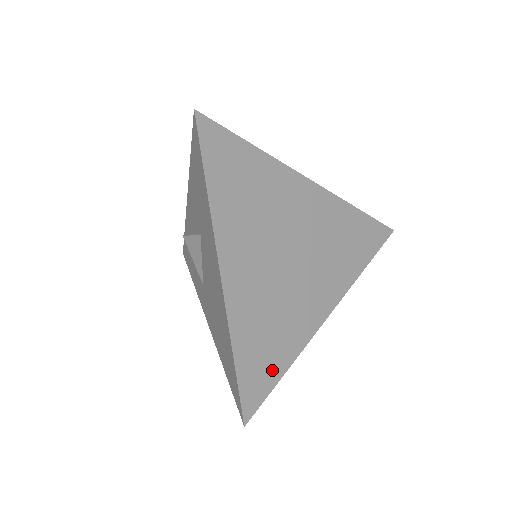
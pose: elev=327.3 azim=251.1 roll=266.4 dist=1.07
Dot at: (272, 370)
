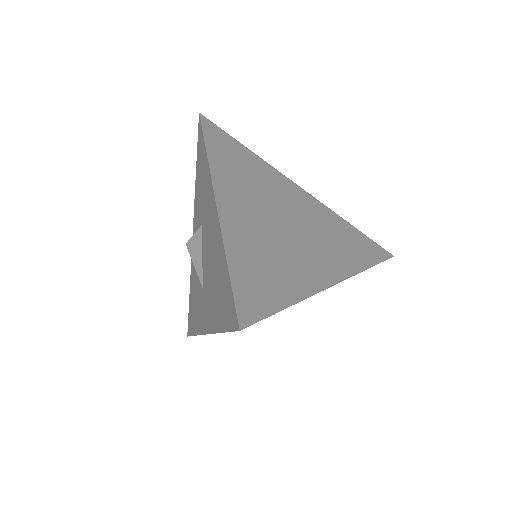
Dot at: (273, 295)
